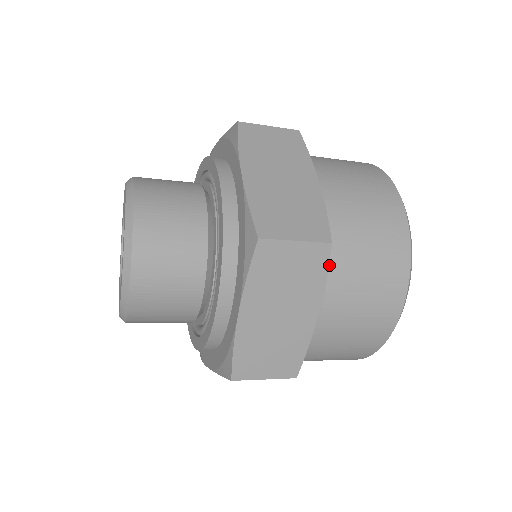
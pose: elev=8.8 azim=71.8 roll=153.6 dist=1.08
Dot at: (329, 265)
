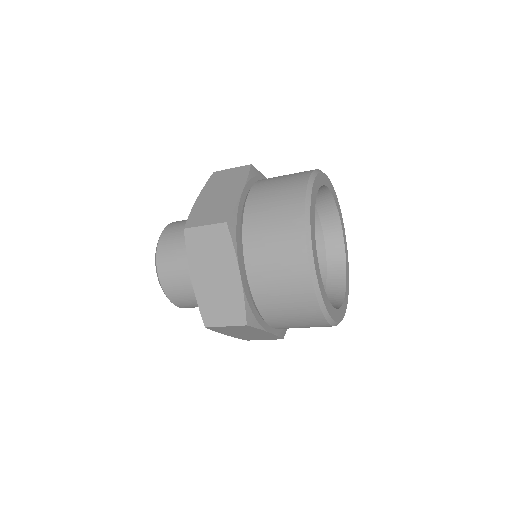
Dot at: (243, 240)
